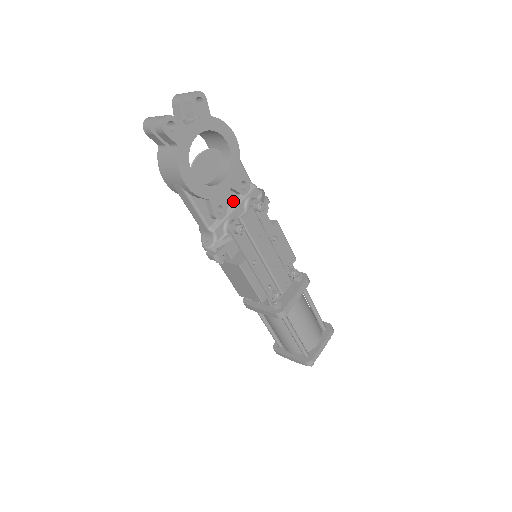
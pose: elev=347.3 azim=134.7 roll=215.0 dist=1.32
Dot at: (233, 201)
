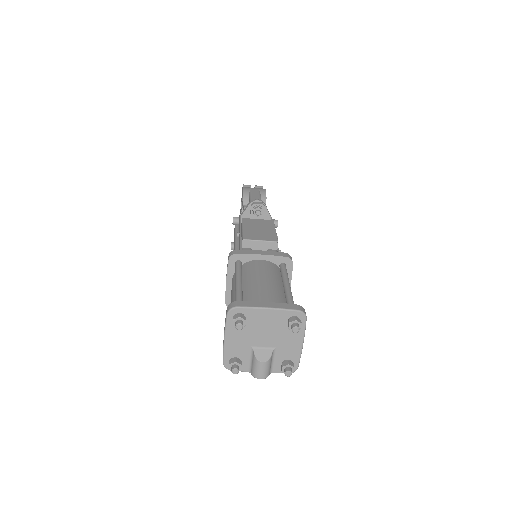
Dot at: occluded
